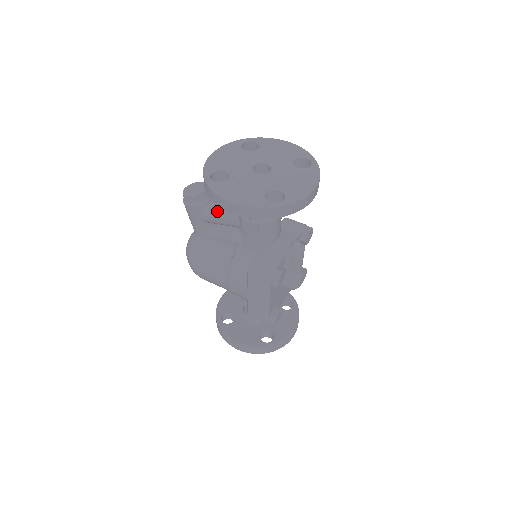
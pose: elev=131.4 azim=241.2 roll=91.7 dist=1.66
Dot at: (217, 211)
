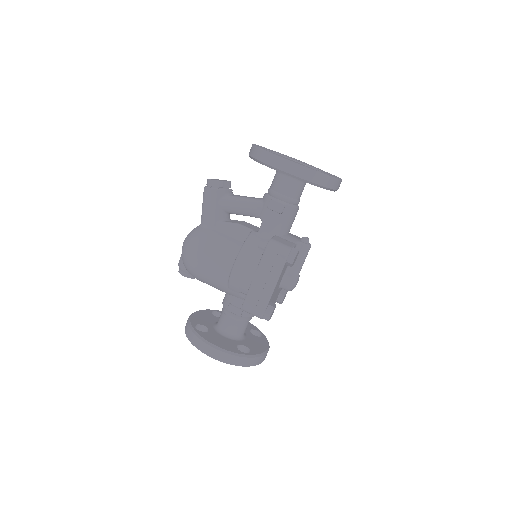
Dot at: (240, 198)
